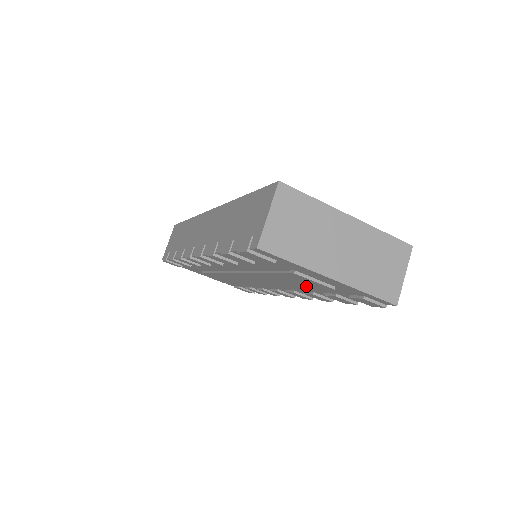
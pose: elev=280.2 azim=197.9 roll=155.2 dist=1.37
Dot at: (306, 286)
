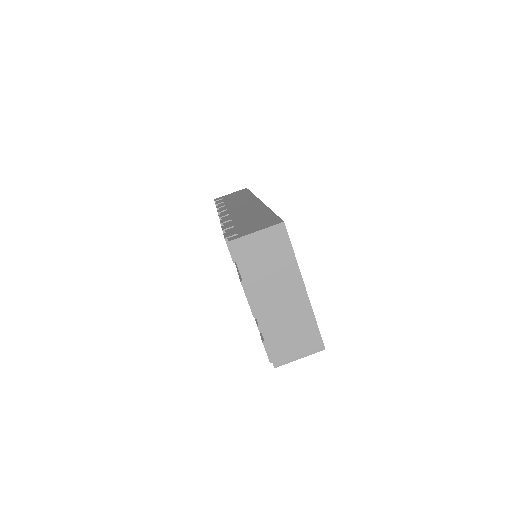
Dot at: occluded
